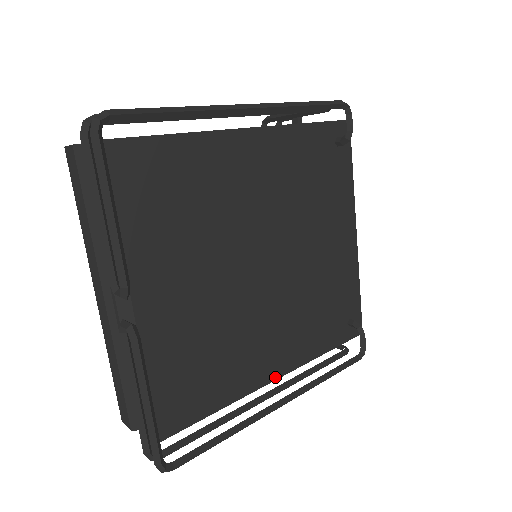
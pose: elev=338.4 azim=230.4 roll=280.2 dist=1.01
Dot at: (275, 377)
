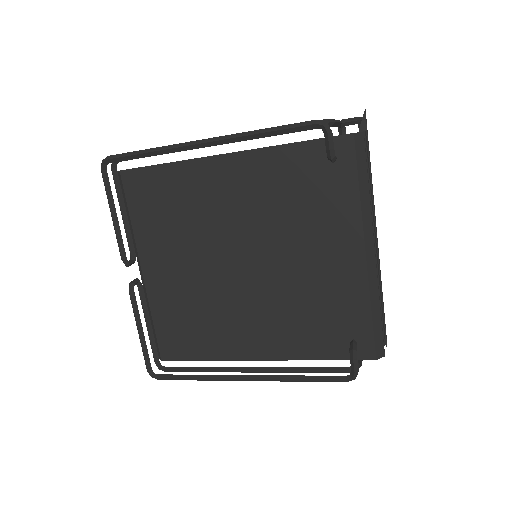
Dot at: (257, 358)
